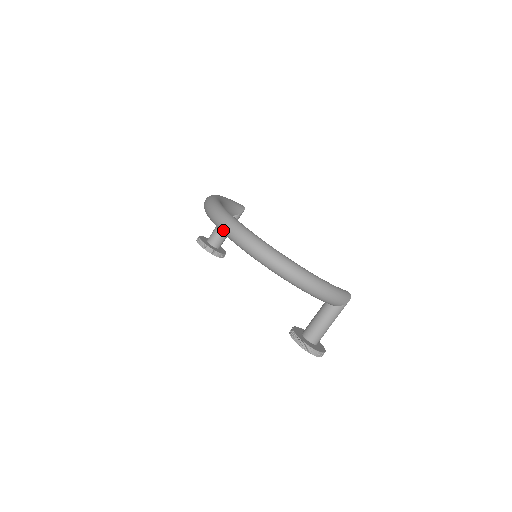
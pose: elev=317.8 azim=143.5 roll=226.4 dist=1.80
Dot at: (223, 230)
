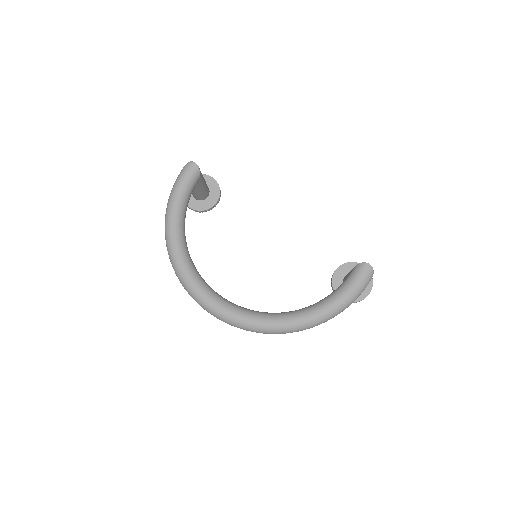
Dot at: occluded
